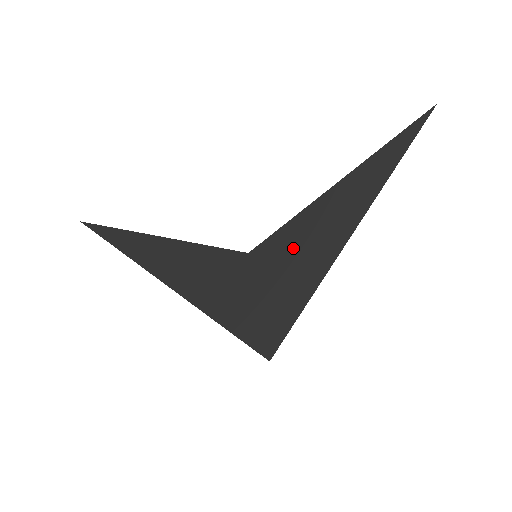
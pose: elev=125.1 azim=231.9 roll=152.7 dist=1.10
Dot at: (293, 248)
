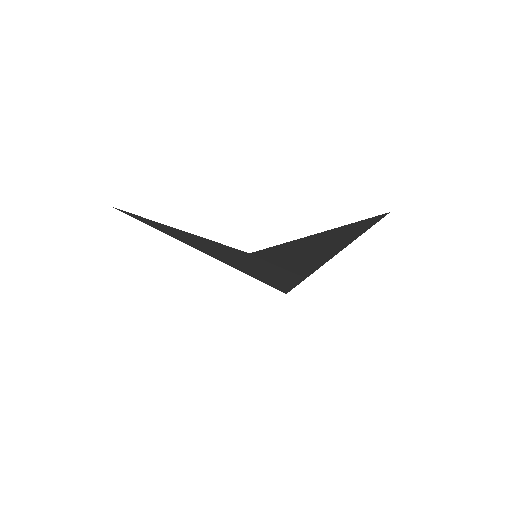
Dot at: (281, 260)
